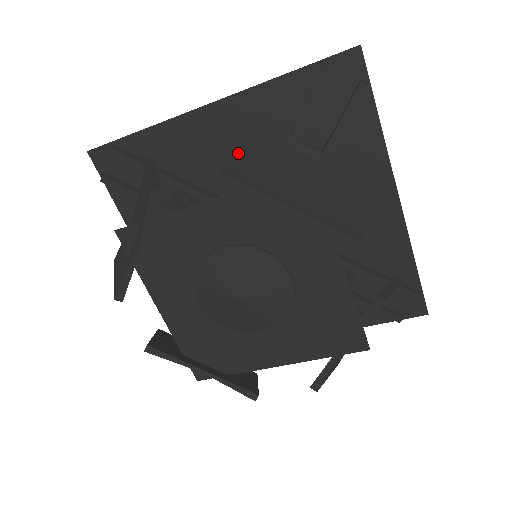
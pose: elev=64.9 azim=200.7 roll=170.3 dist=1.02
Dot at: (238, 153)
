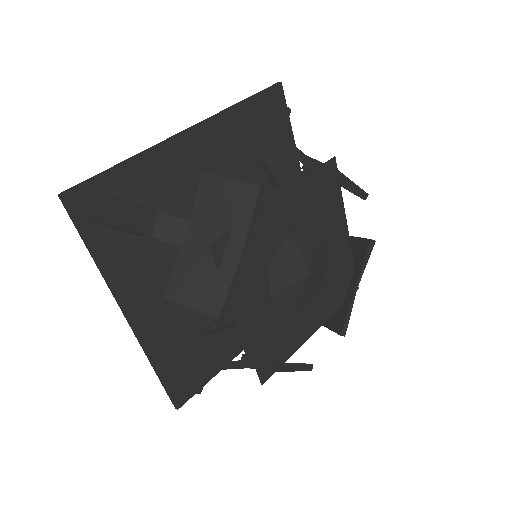
Dot at: occluded
